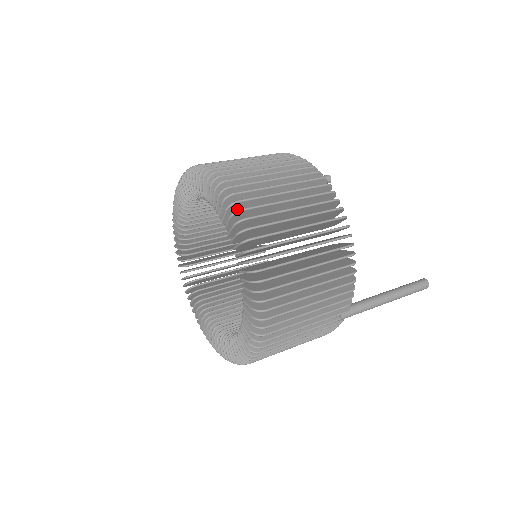
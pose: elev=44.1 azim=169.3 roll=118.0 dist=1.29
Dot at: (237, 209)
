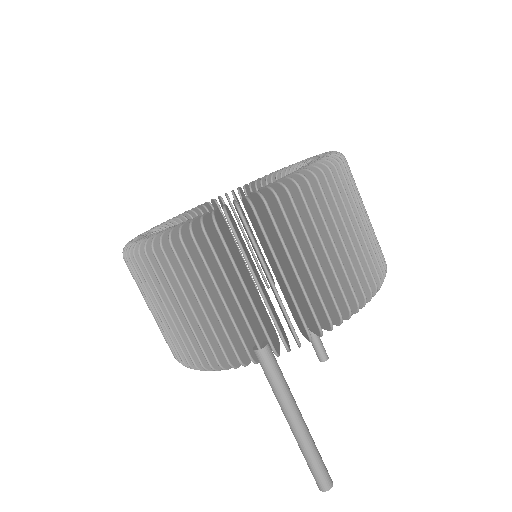
Dot at: occluded
